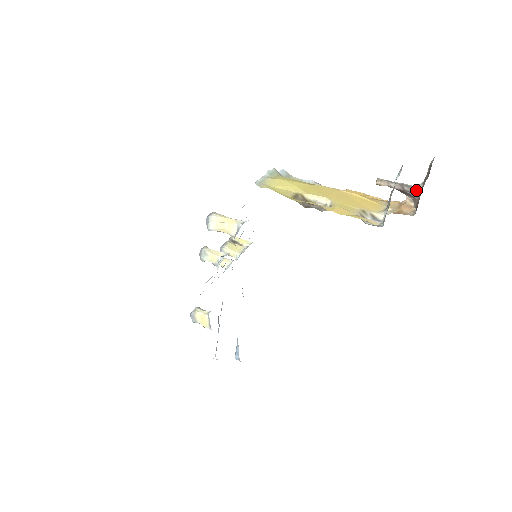
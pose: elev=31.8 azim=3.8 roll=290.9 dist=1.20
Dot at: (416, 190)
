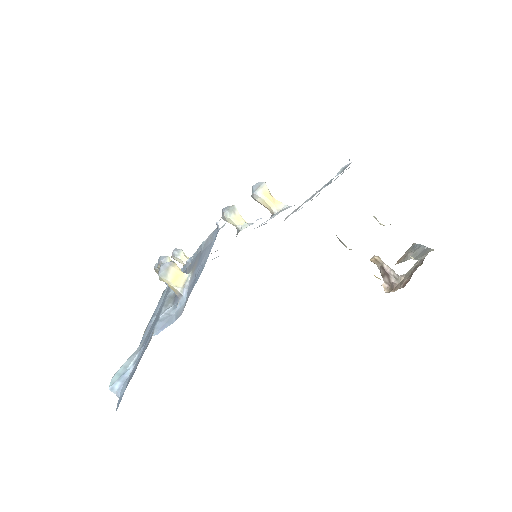
Dot at: (399, 277)
